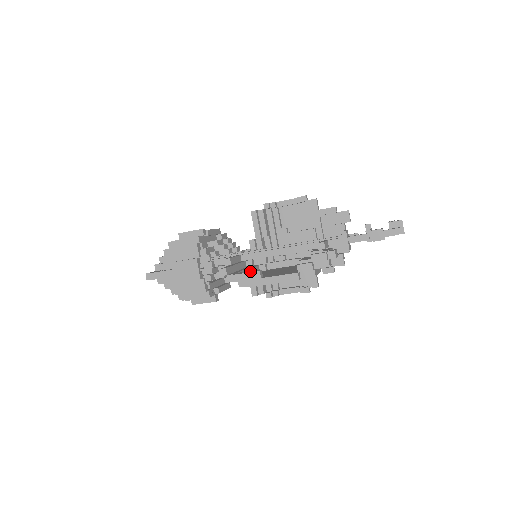
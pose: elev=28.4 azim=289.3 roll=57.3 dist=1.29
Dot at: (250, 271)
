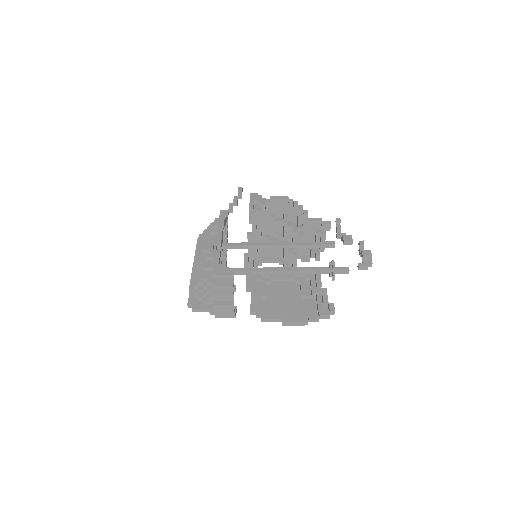
Dot at: (273, 315)
